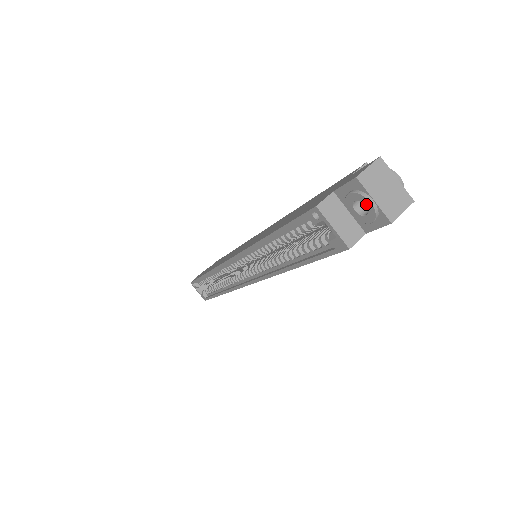
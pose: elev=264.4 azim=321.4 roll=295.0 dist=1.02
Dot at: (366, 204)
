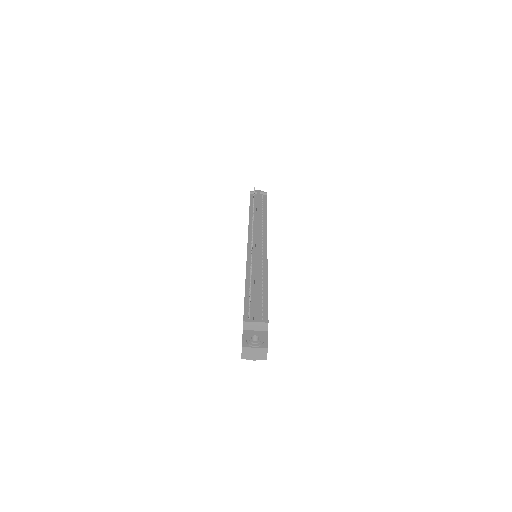
Dot at: (253, 358)
